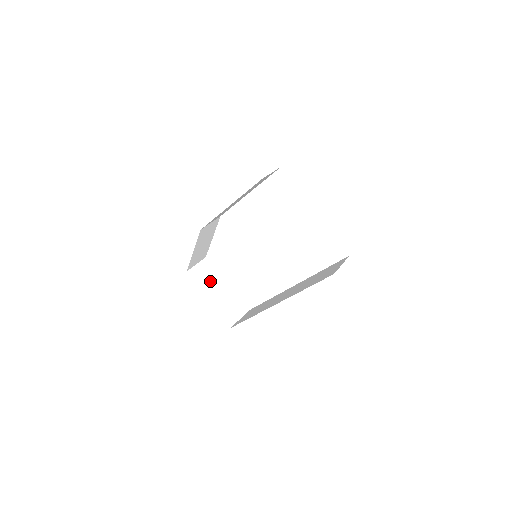
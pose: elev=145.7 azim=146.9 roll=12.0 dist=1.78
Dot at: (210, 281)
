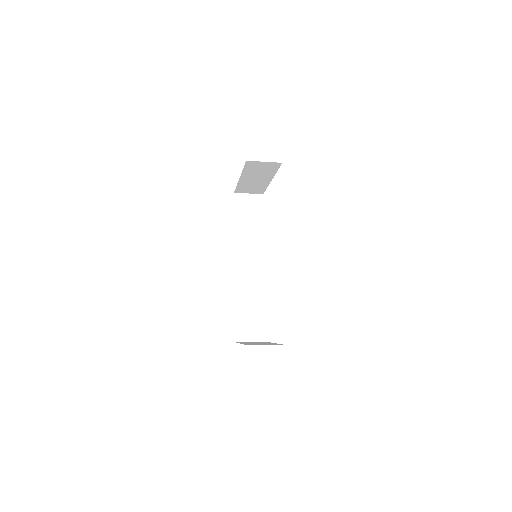
Dot at: occluded
